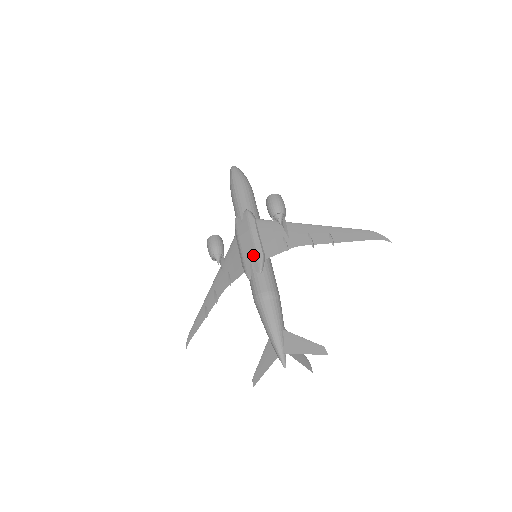
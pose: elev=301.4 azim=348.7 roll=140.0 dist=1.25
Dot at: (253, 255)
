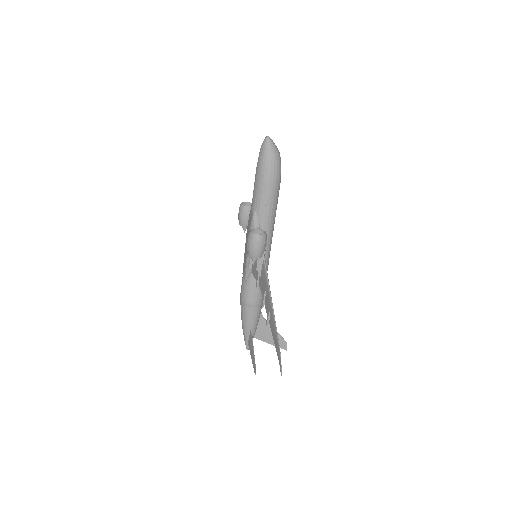
Dot at: (245, 262)
